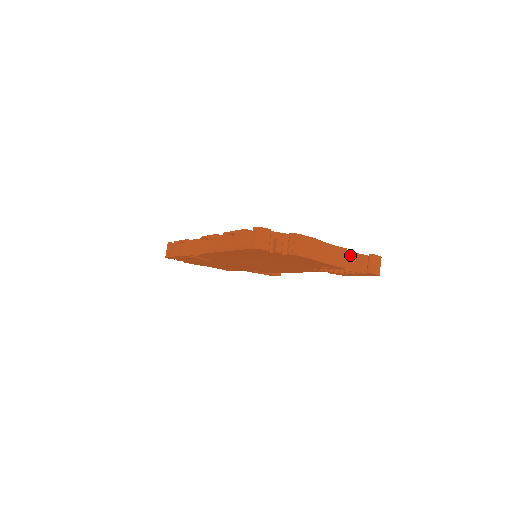
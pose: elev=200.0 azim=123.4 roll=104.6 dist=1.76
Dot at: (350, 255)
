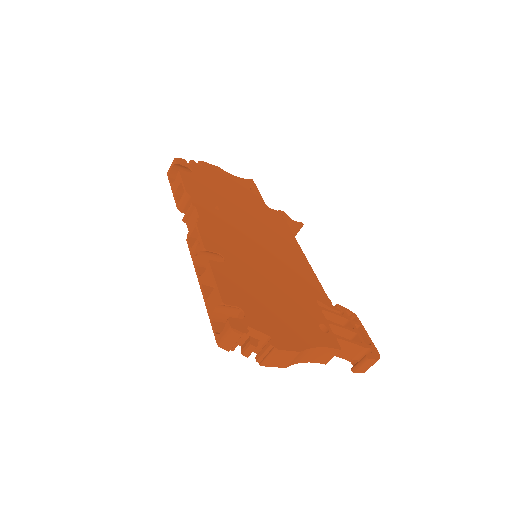
Dot at: (345, 344)
